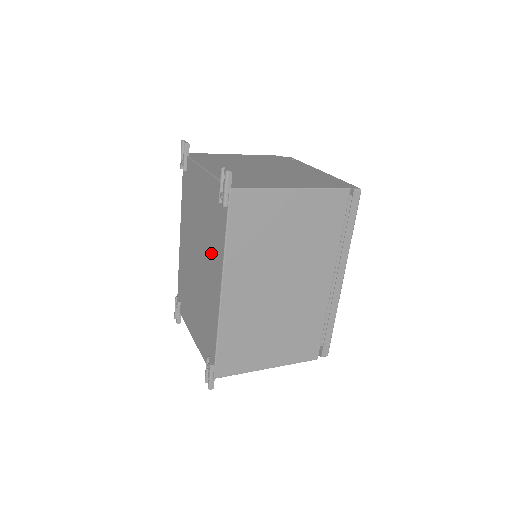
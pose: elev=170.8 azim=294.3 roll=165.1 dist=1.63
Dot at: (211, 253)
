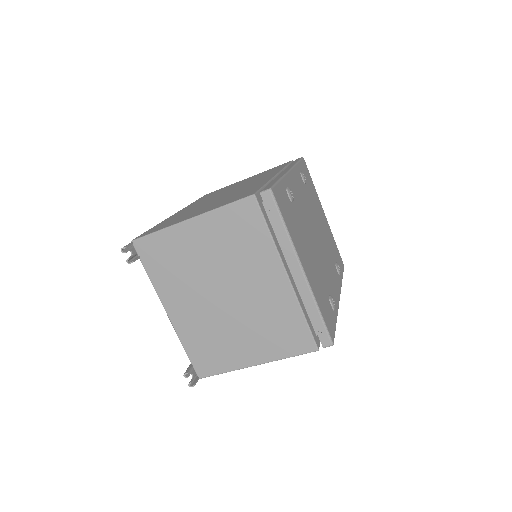
Dot at: occluded
